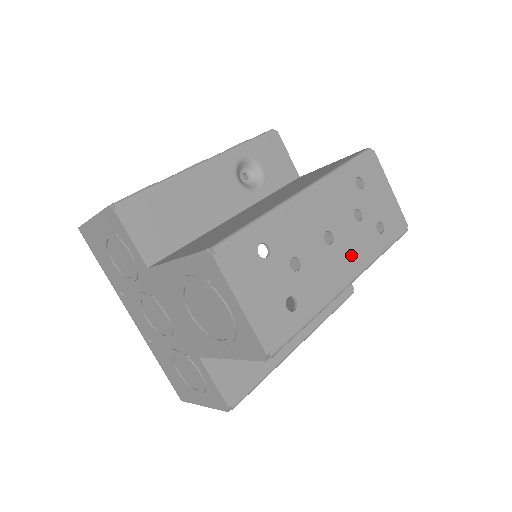
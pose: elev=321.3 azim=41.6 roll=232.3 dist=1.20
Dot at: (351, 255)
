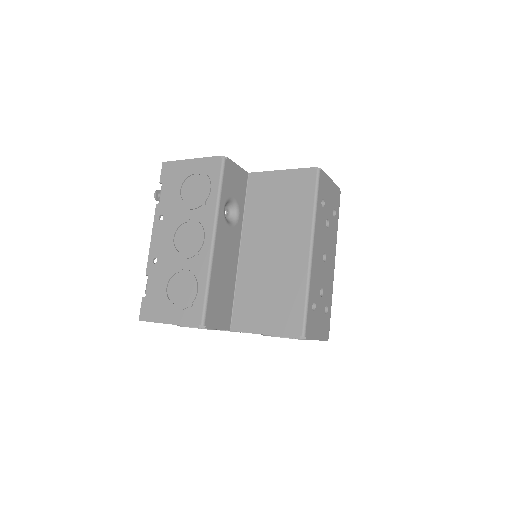
Dot at: (331, 250)
